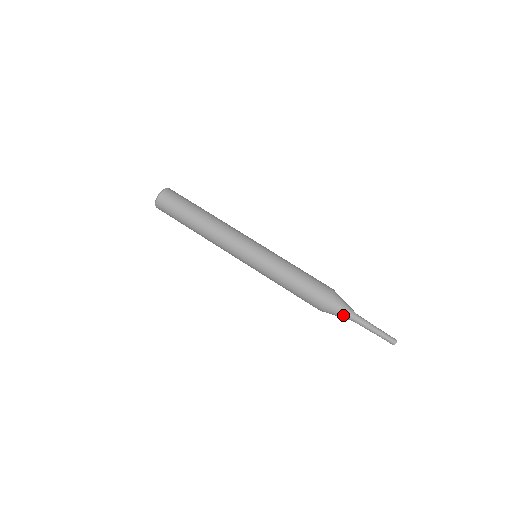
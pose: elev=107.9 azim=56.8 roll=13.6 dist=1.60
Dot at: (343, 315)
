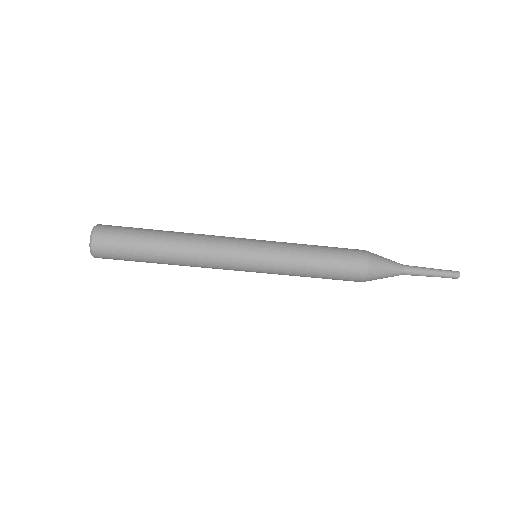
Dot at: occluded
